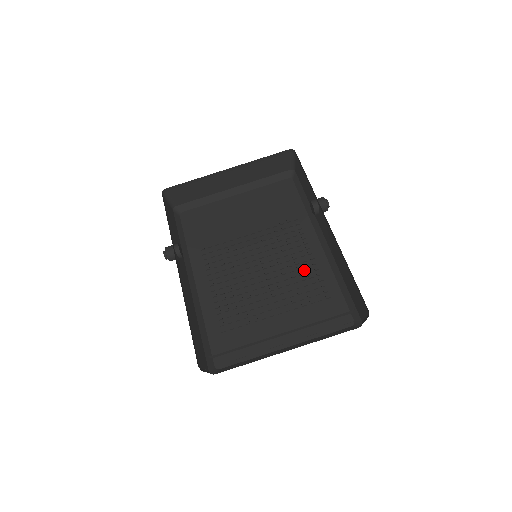
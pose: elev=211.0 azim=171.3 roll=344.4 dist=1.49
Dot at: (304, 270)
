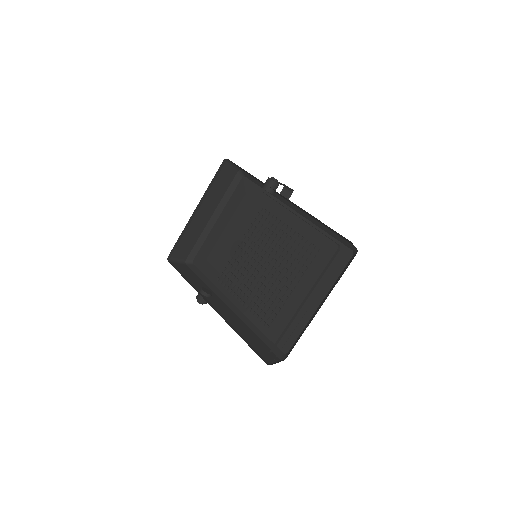
Dot at: (295, 239)
